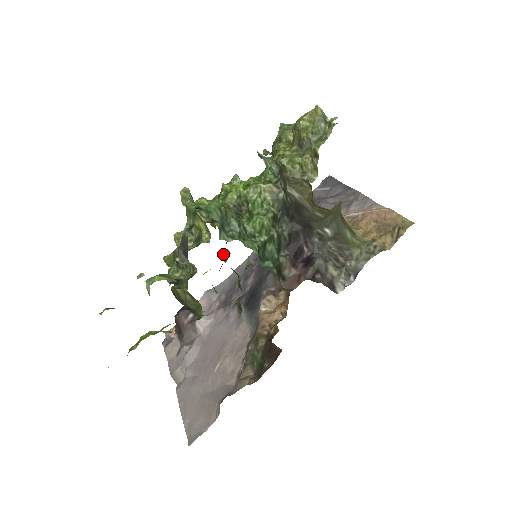
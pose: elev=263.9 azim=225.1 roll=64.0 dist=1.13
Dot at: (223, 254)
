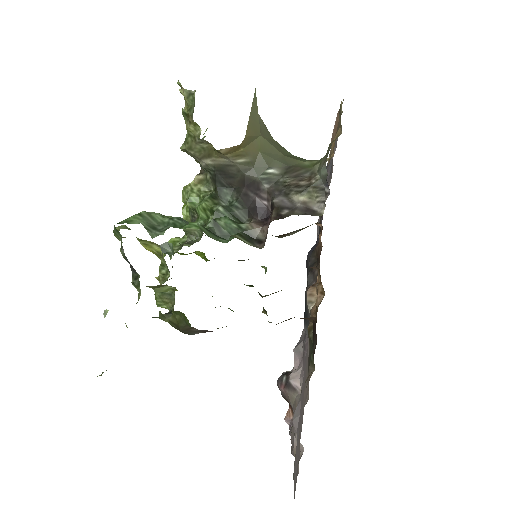
Dot at: (167, 249)
